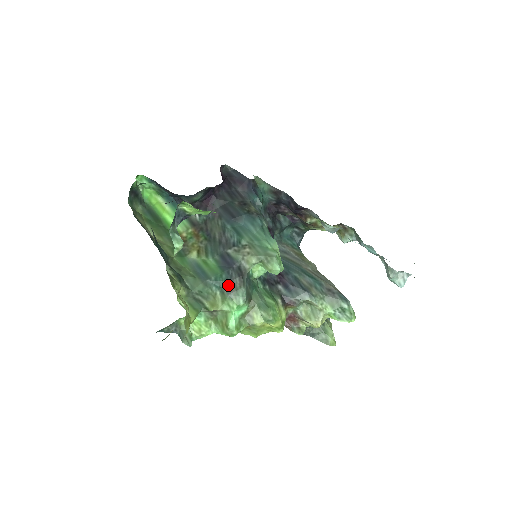
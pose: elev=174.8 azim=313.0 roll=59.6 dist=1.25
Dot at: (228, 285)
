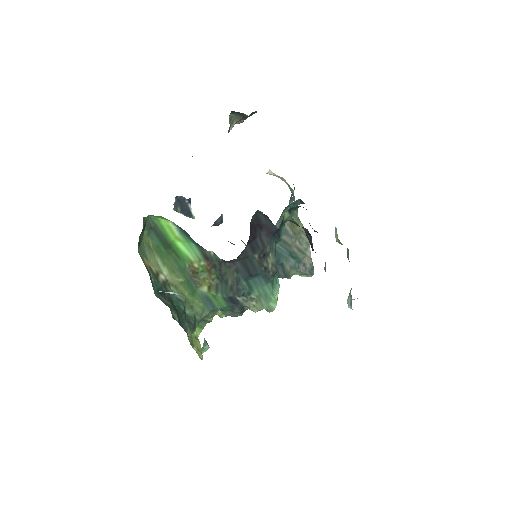
Dot at: (230, 312)
